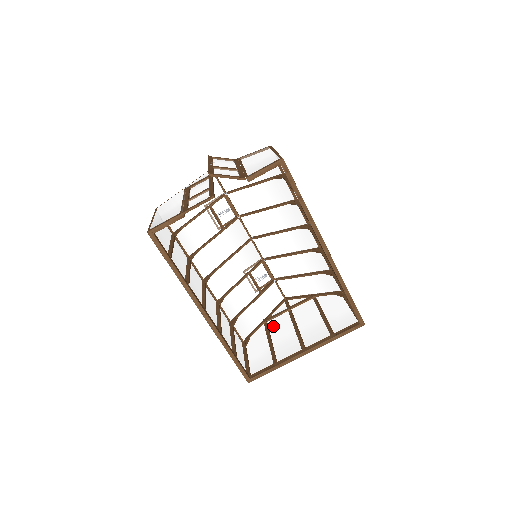
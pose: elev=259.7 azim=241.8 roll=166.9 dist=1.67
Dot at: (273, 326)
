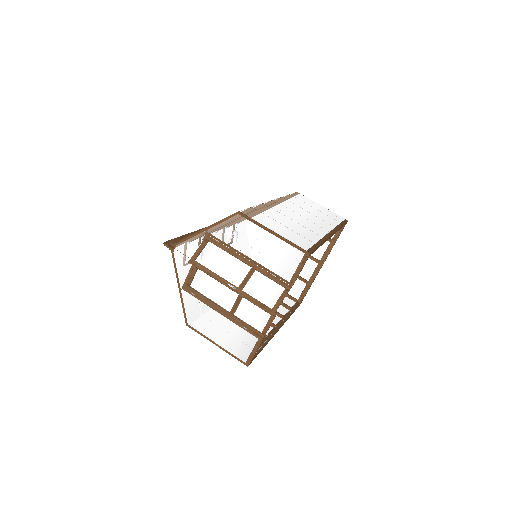
Dot at: occluded
